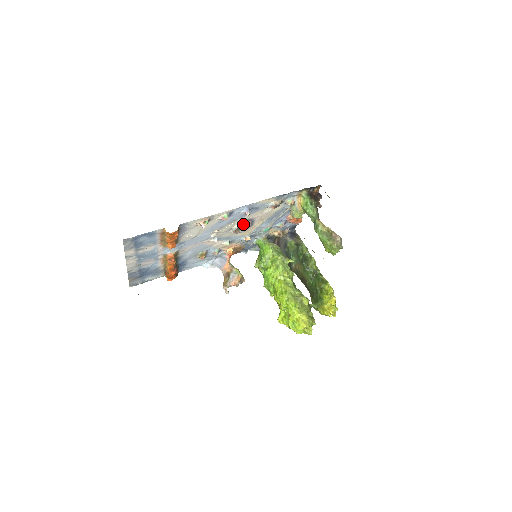
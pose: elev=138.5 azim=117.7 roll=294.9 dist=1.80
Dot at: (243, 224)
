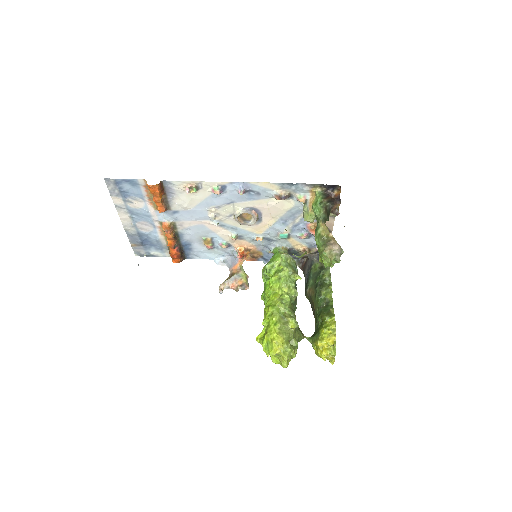
Dot at: (245, 212)
